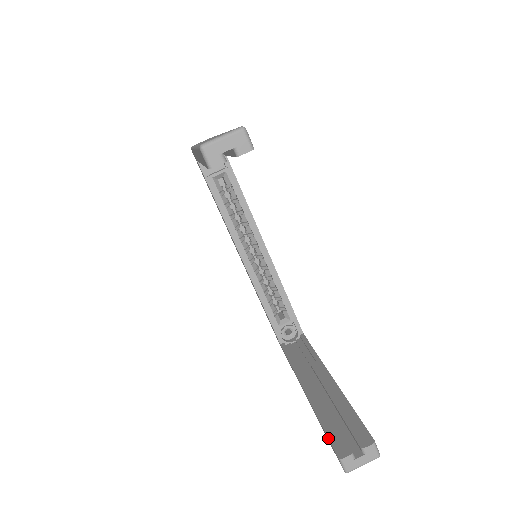
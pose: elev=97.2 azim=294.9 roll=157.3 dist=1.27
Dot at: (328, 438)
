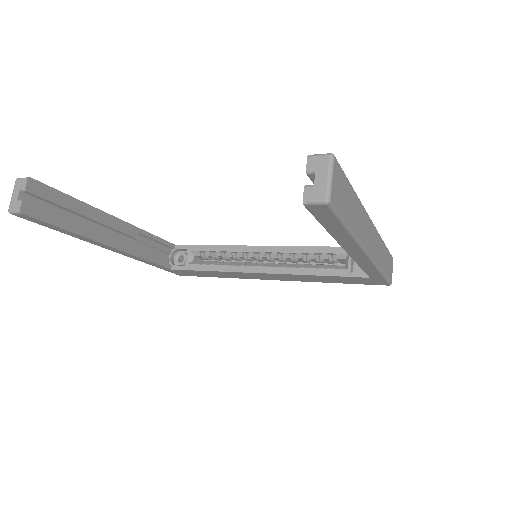
Dot at: occluded
